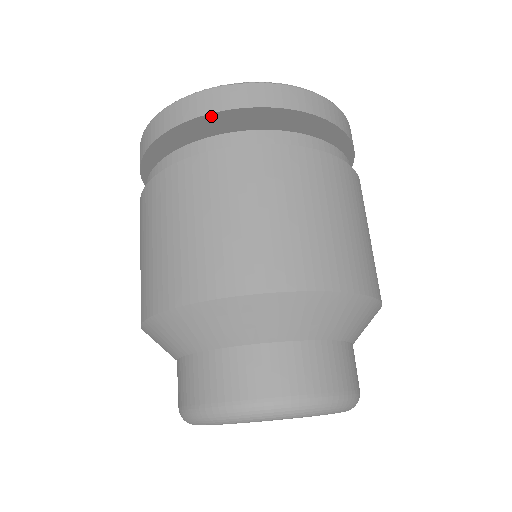
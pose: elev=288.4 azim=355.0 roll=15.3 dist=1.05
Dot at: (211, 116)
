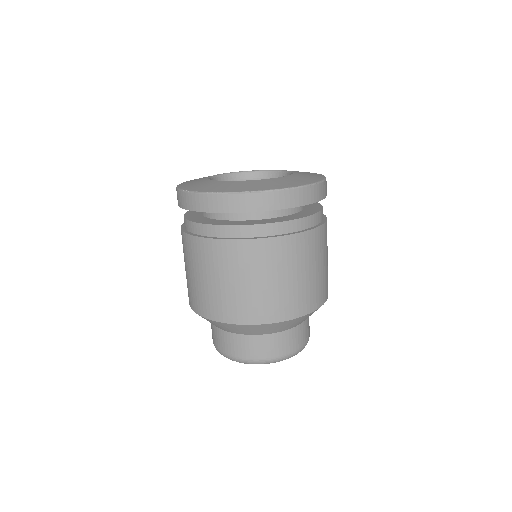
Dot at: (217, 212)
